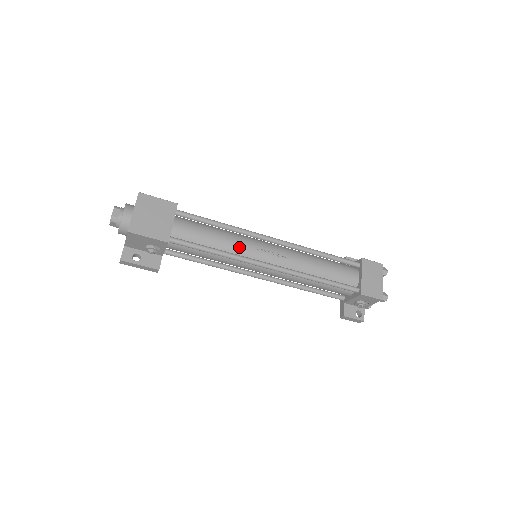
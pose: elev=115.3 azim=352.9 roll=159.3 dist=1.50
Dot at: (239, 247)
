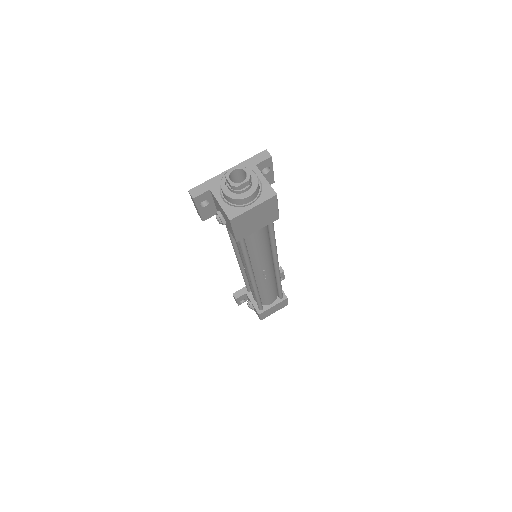
Dot at: (259, 261)
